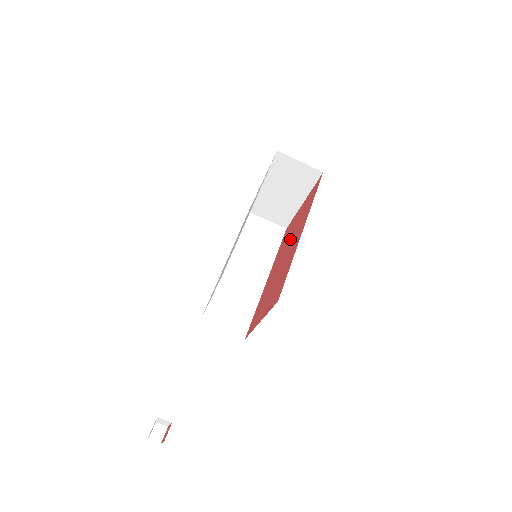
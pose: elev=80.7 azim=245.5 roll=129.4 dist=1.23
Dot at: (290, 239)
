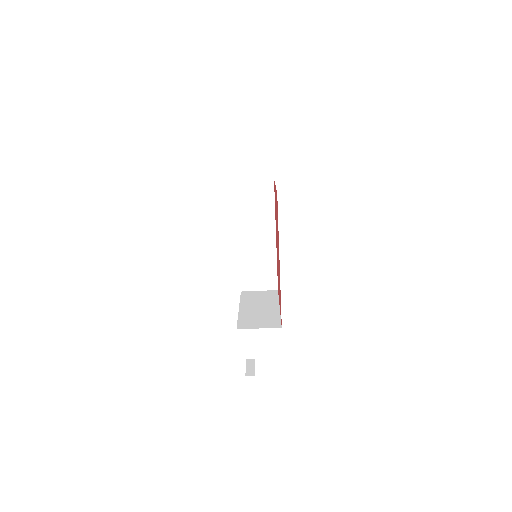
Dot at: occluded
